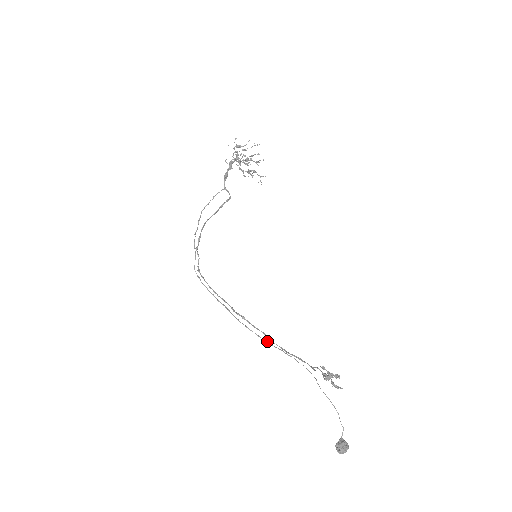
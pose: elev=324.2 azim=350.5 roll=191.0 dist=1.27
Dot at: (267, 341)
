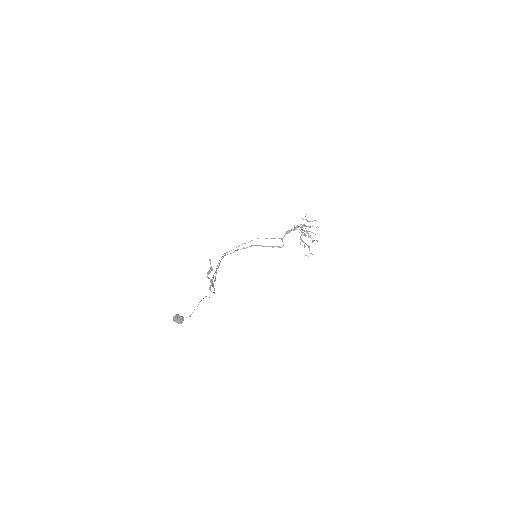
Dot at: occluded
